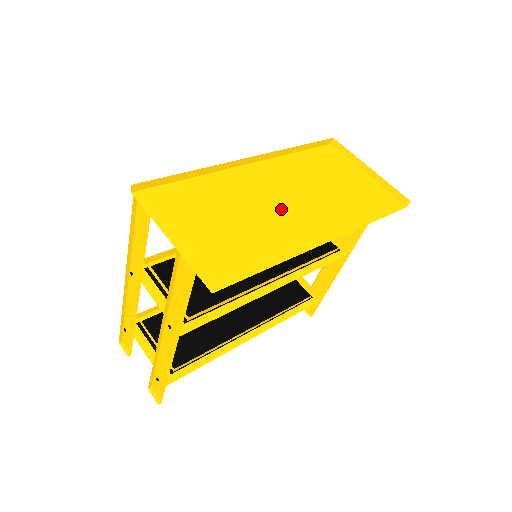
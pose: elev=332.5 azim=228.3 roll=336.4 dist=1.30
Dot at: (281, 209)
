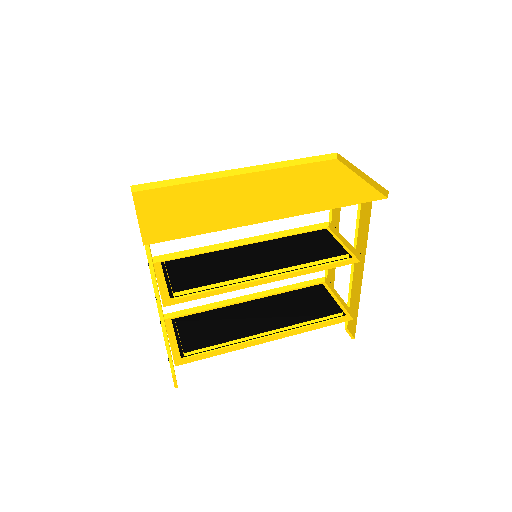
Dot at: (246, 200)
